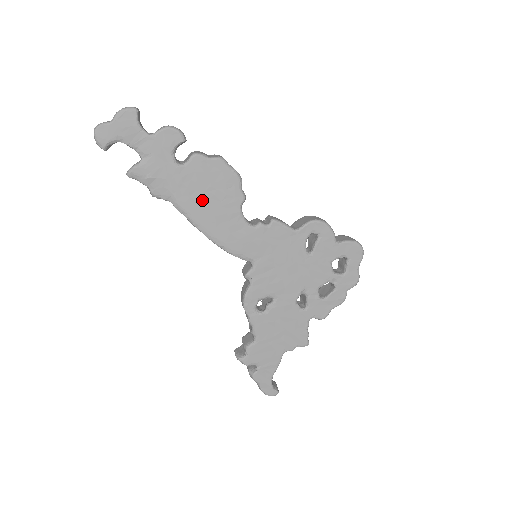
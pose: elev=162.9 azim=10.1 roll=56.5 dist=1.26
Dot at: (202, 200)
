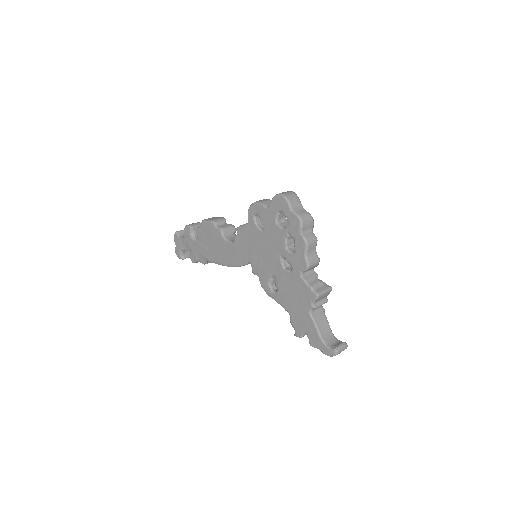
Dot at: (212, 249)
